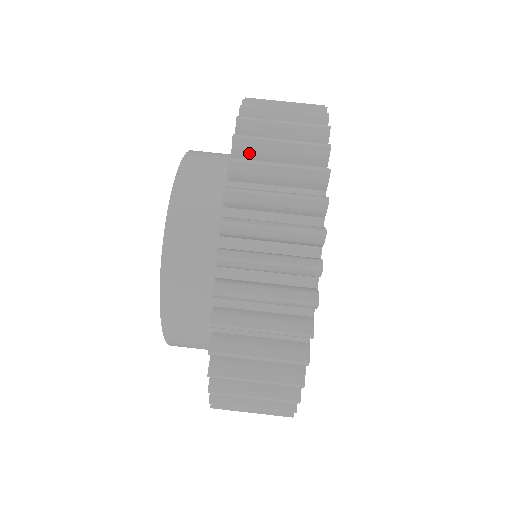
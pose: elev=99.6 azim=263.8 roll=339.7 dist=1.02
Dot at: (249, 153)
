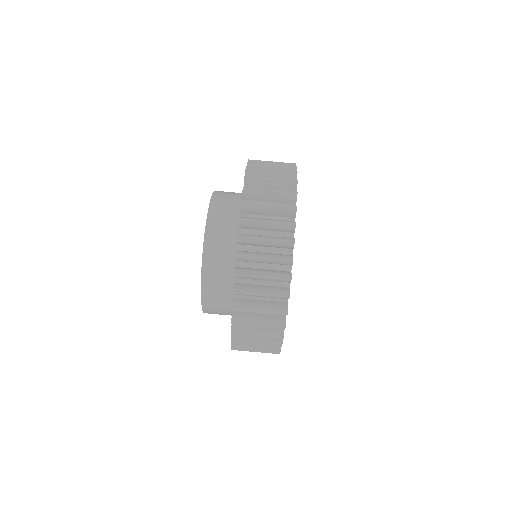
Dot at: occluded
